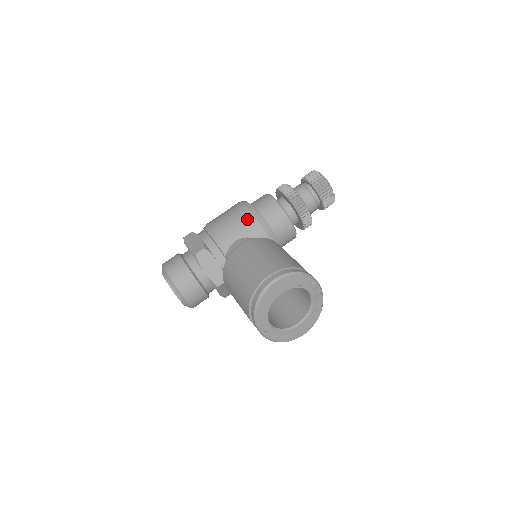
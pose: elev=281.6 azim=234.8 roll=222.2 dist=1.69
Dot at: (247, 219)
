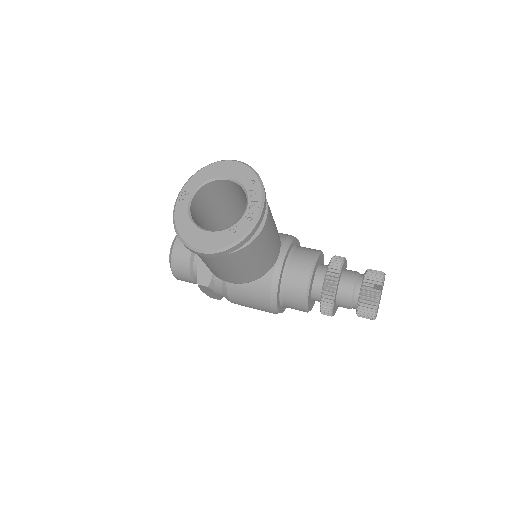
Dot at: occluded
